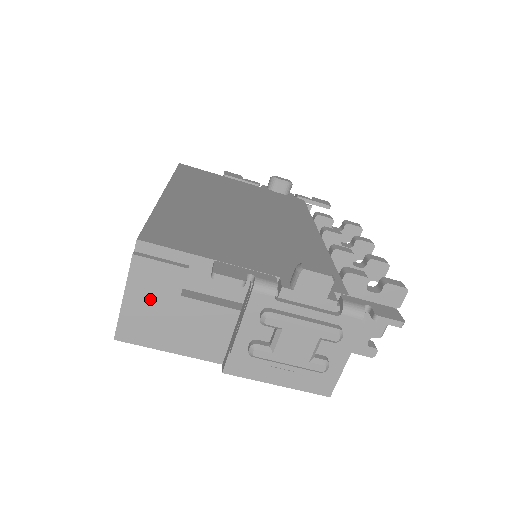
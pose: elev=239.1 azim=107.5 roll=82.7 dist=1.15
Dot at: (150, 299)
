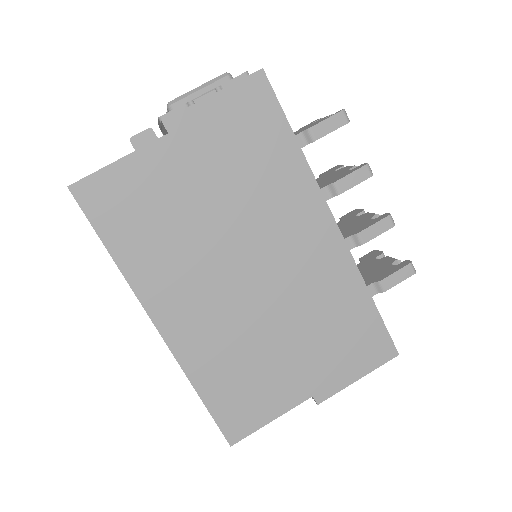
Dot at: occluded
